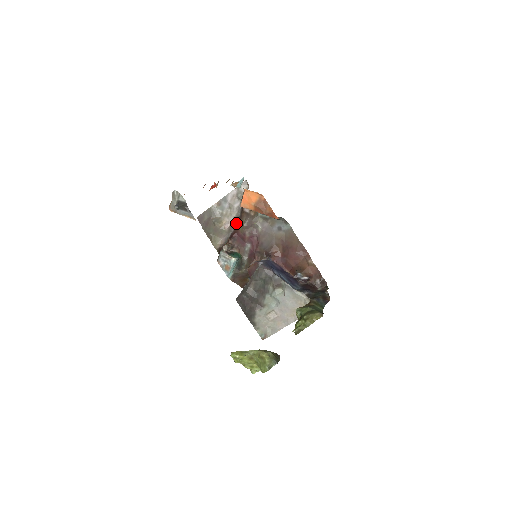
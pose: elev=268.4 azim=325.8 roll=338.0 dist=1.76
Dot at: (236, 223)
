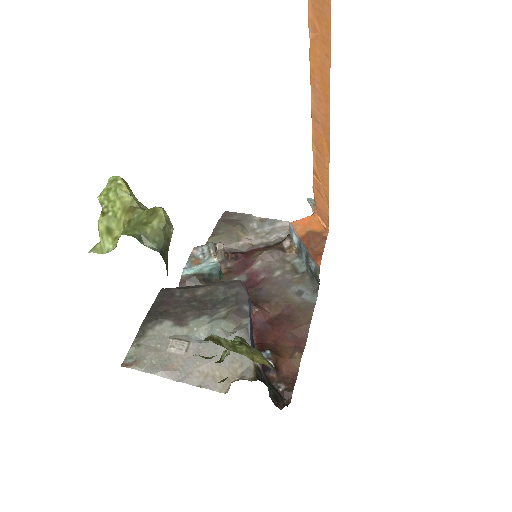
Dot at: (258, 248)
